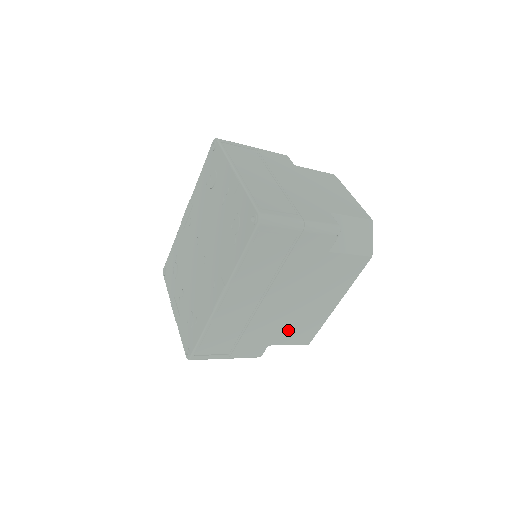
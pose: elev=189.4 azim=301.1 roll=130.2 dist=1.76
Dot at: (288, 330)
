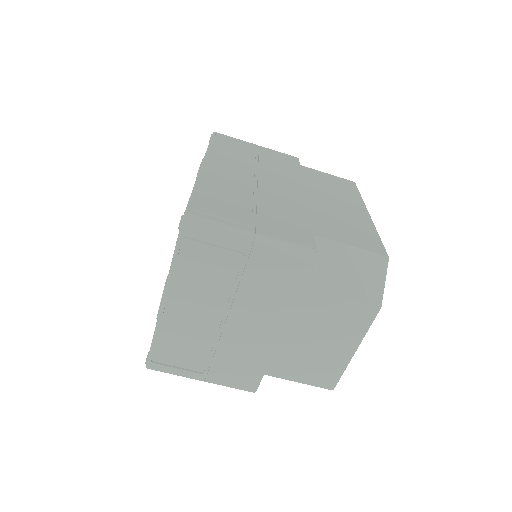
Dot at: (327, 224)
